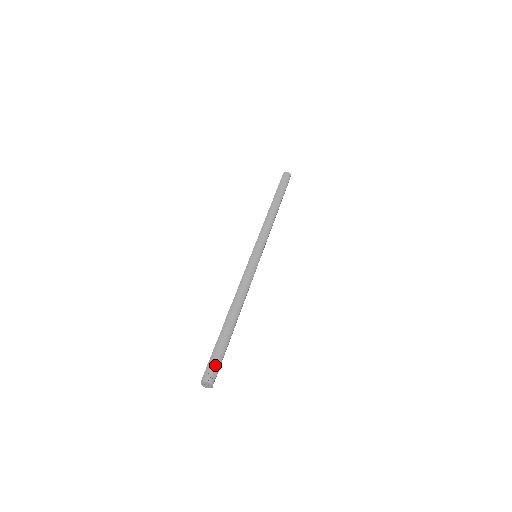
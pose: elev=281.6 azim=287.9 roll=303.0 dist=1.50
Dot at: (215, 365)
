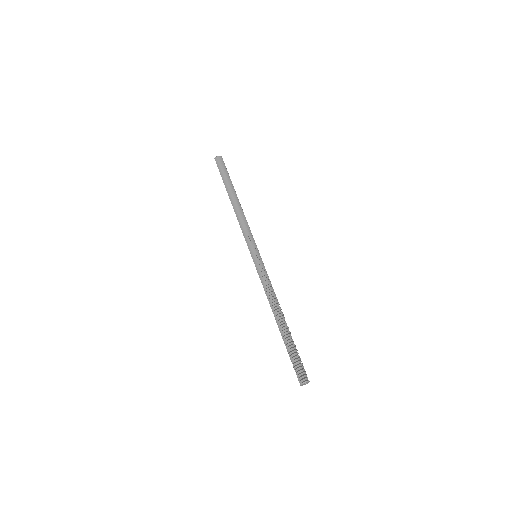
Dot at: (300, 367)
